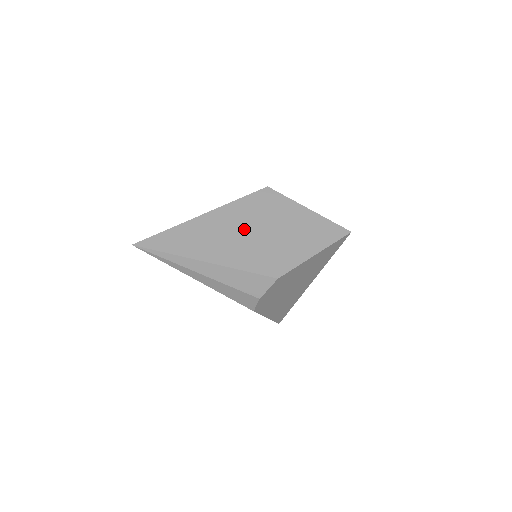
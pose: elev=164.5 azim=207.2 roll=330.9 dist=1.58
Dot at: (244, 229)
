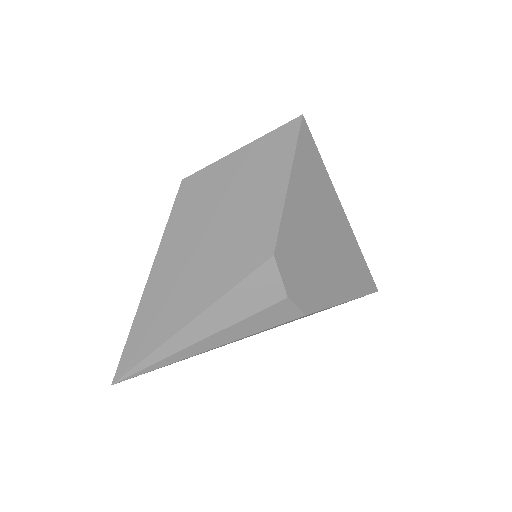
Dot at: (195, 246)
